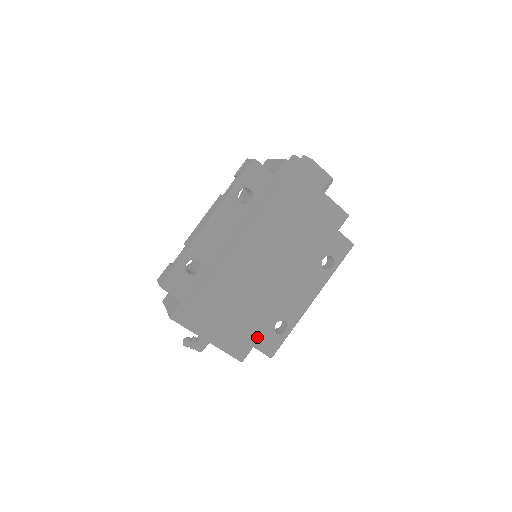
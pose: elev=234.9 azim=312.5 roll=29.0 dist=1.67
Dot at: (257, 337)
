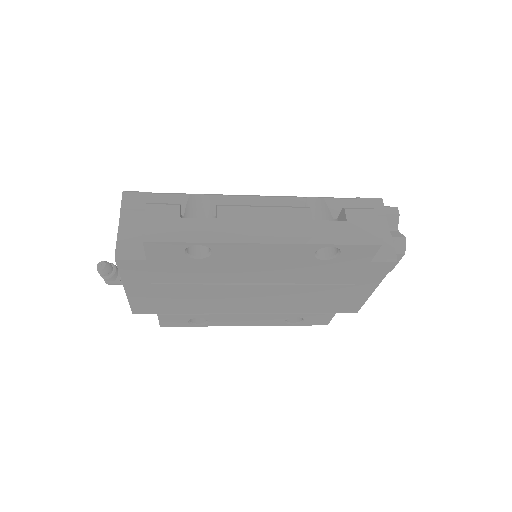
Dot at: (171, 314)
